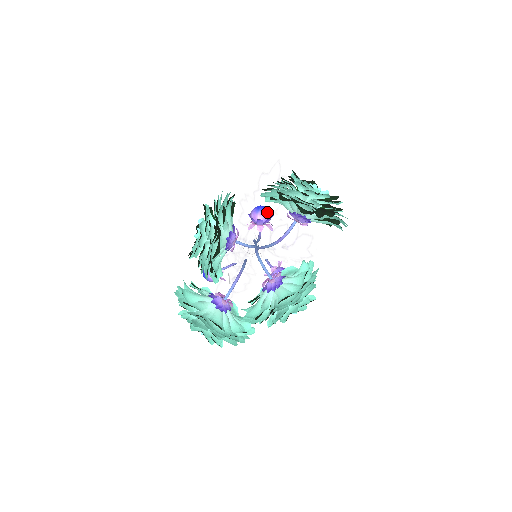
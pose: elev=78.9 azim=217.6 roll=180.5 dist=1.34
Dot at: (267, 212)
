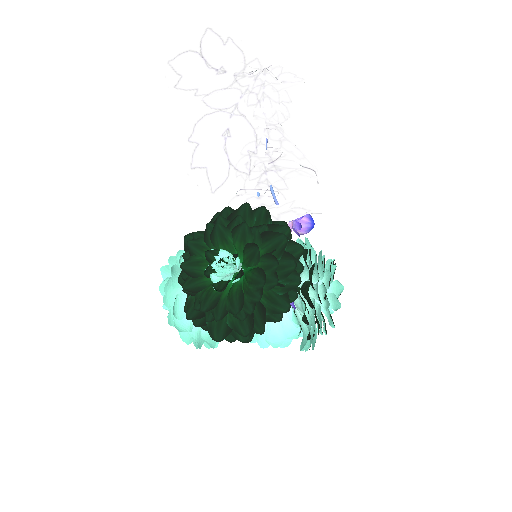
Dot at: occluded
